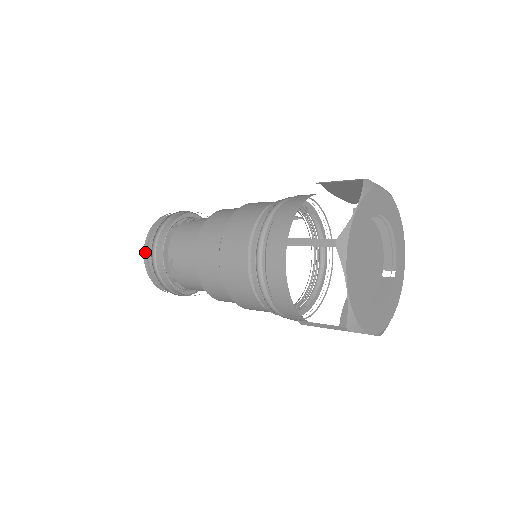
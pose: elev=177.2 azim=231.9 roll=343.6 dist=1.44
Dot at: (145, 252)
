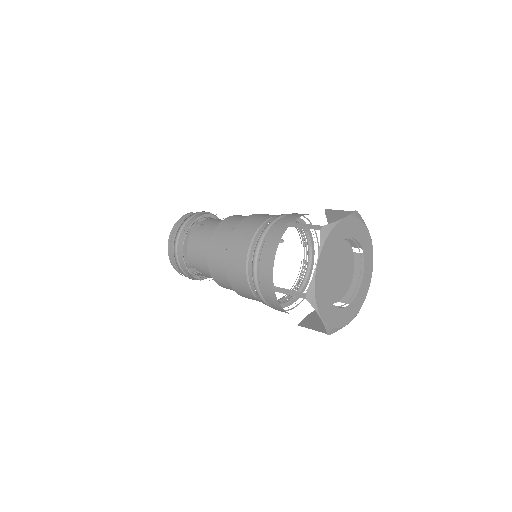
Dot at: (171, 261)
